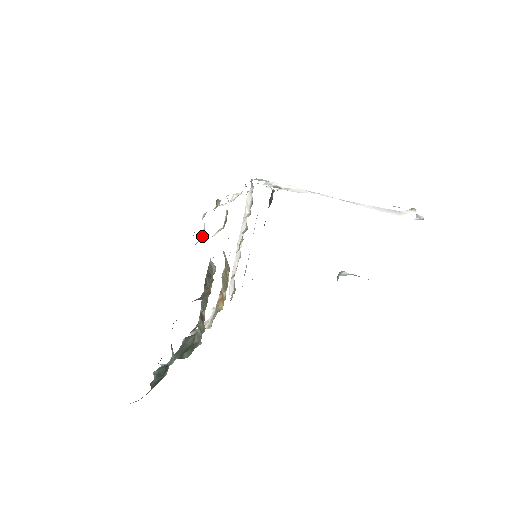
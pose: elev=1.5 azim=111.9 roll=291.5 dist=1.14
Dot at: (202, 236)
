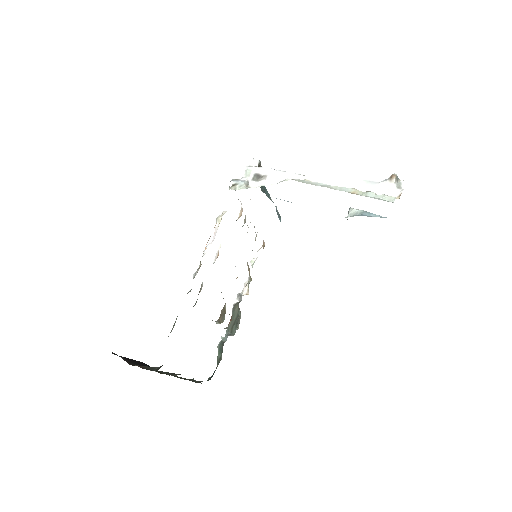
Dot at: occluded
